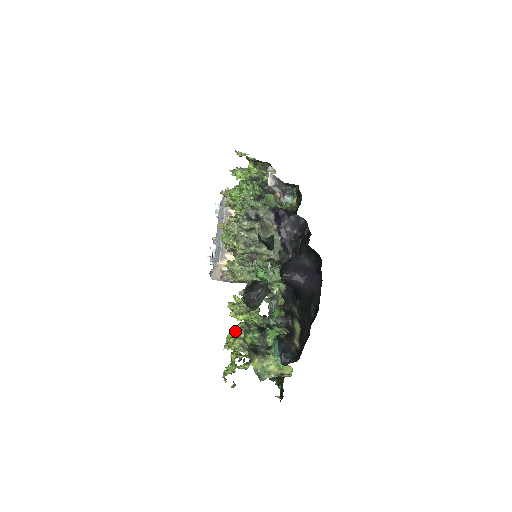
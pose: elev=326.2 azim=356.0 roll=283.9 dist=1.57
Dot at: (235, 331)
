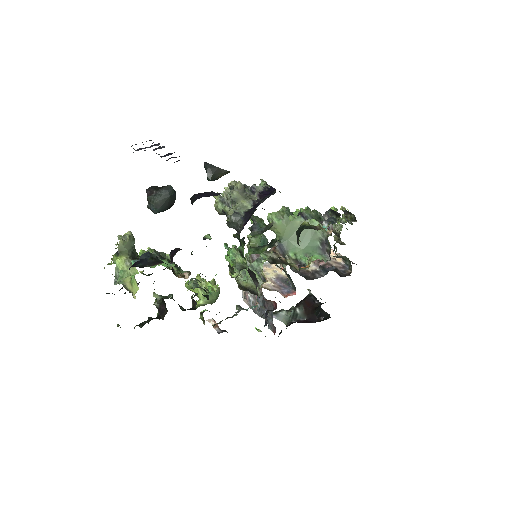
Dot at: (148, 247)
